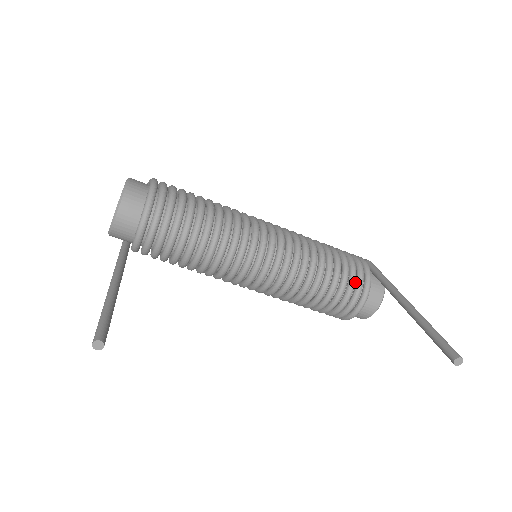
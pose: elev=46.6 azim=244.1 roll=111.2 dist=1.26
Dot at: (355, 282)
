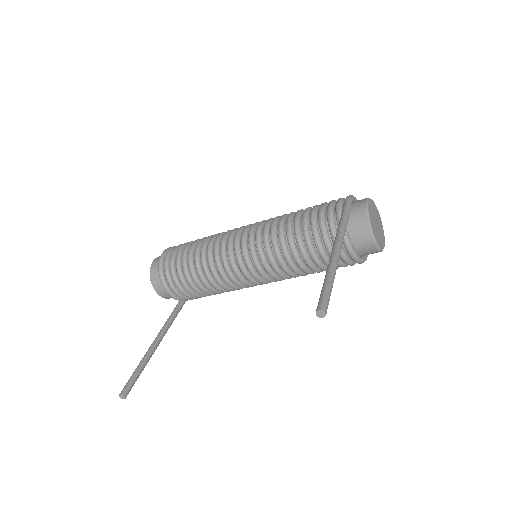
Dot at: occluded
